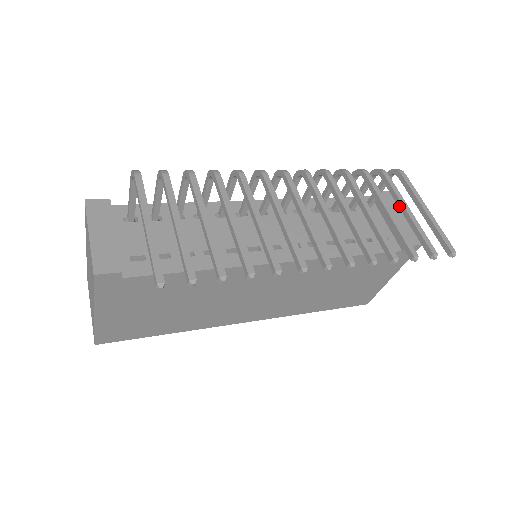
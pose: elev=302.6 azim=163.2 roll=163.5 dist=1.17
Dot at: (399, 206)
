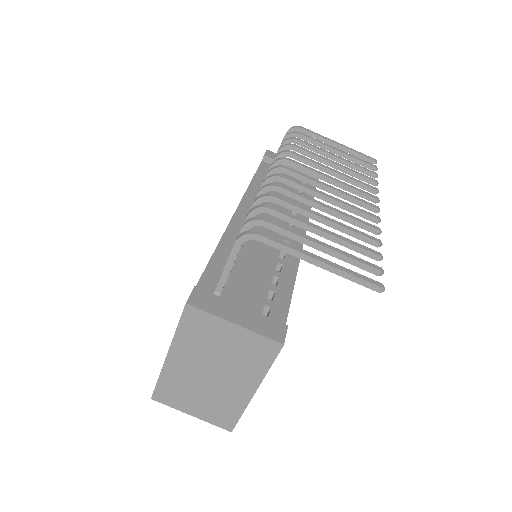
Dot at: (329, 150)
